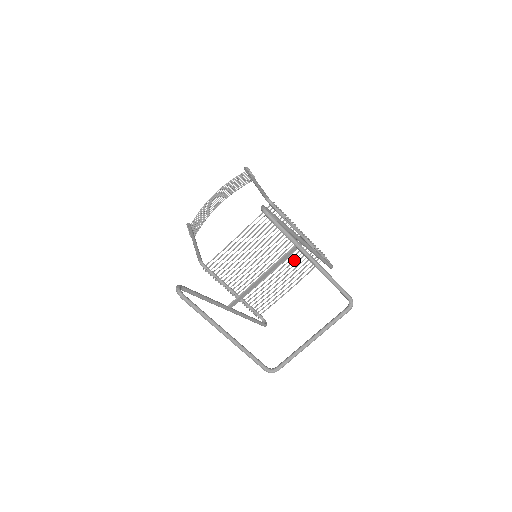
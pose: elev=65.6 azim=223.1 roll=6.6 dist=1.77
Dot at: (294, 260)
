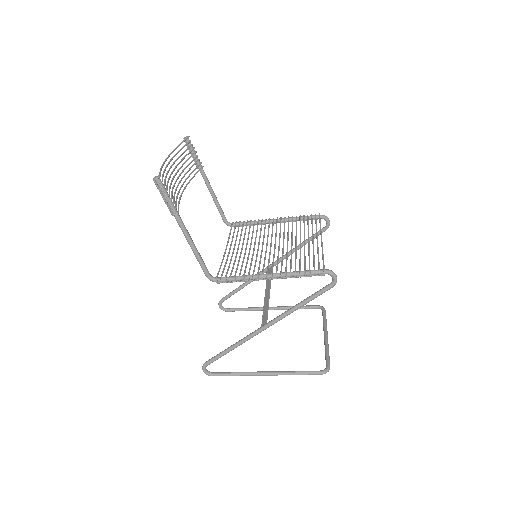
Dot at: (295, 257)
